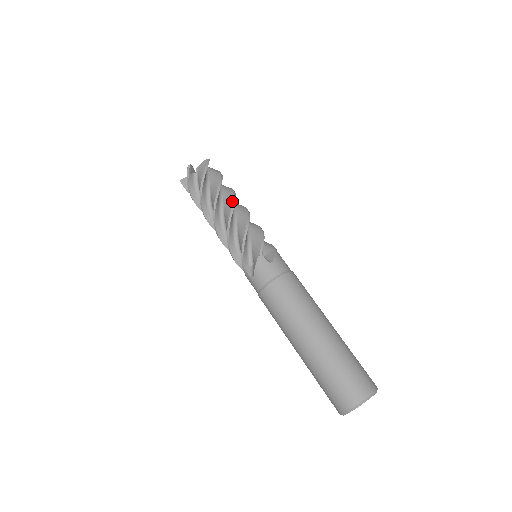
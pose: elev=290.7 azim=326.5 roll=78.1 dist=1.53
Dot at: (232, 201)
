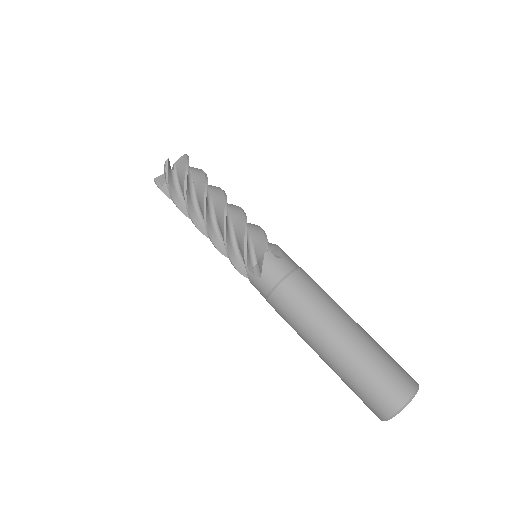
Dot at: (223, 196)
